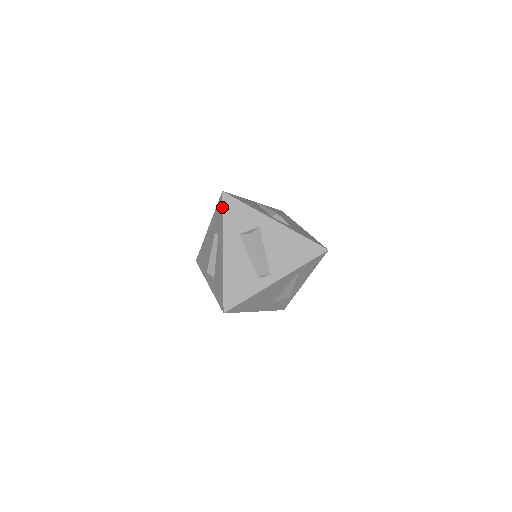
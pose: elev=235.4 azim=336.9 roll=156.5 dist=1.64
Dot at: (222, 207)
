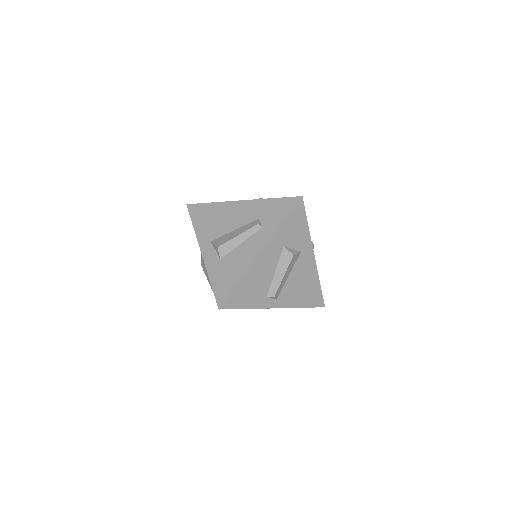
Dot at: (291, 211)
